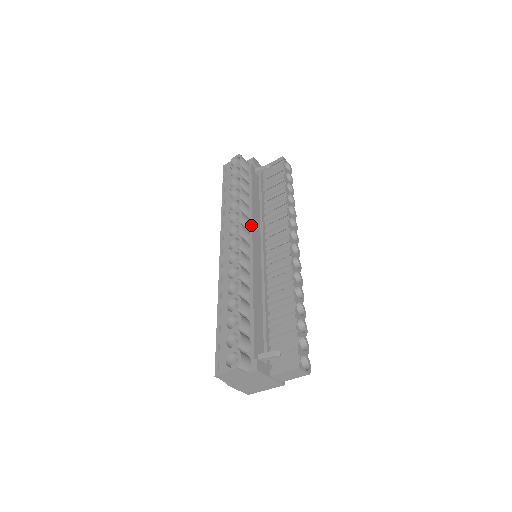
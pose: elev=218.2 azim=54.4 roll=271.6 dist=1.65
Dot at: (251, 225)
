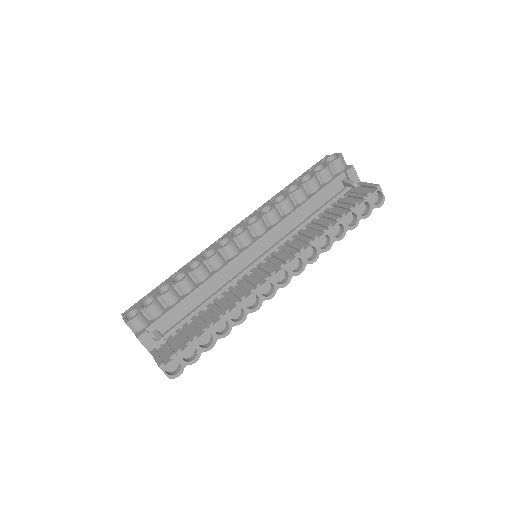
Dot at: (273, 227)
